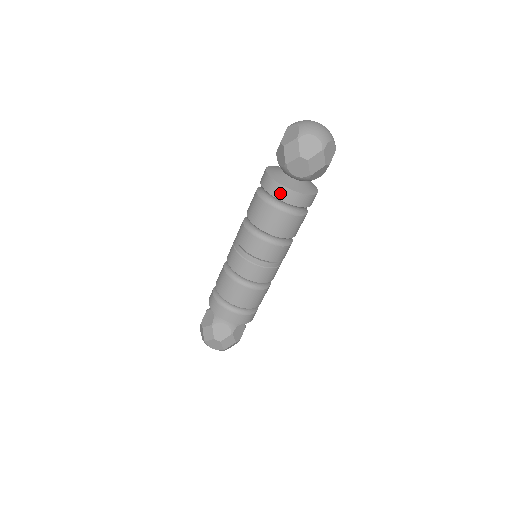
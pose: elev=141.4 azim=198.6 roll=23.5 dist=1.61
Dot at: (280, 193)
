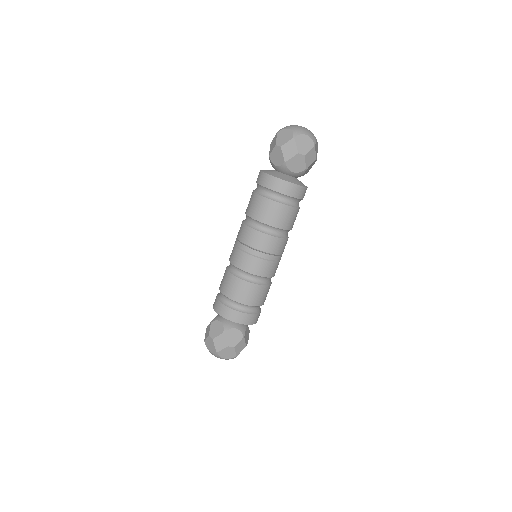
Dot at: (284, 188)
